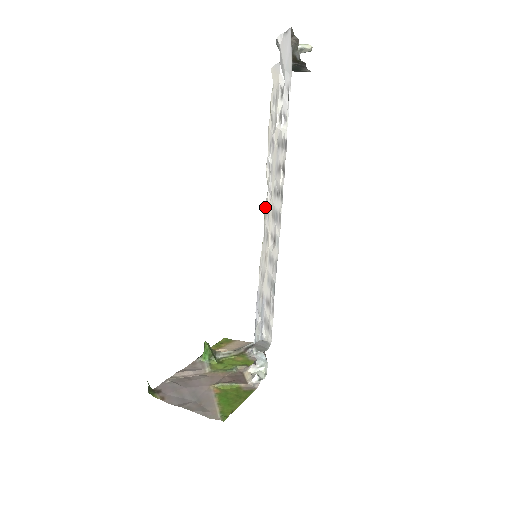
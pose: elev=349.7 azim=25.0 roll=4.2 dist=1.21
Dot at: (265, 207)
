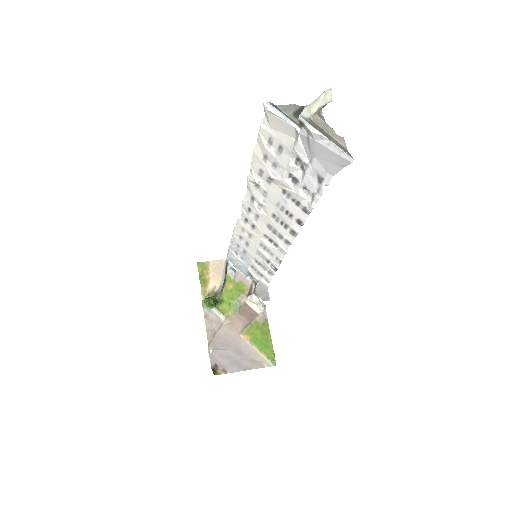
Dot at: (246, 204)
